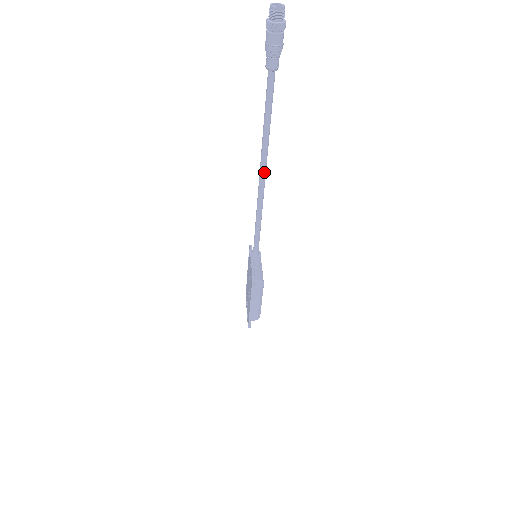
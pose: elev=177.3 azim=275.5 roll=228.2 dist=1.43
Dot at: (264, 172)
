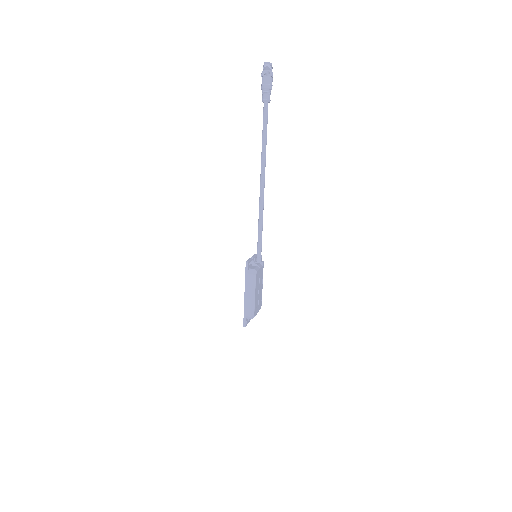
Dot at: (263, 179)
